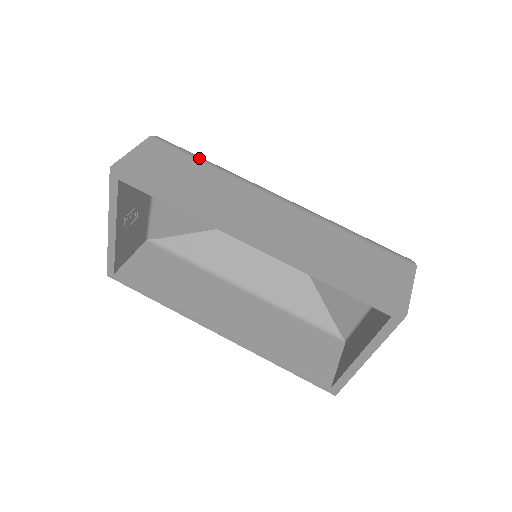
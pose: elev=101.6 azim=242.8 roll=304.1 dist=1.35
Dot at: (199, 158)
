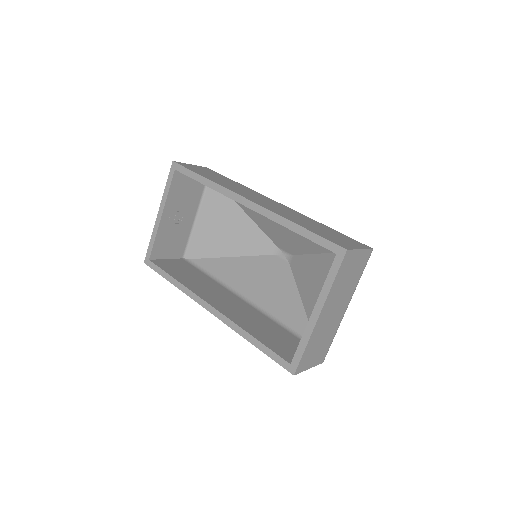
Dot at: occluded
